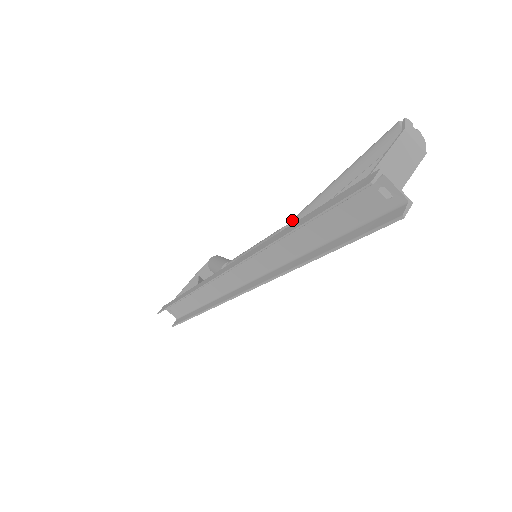
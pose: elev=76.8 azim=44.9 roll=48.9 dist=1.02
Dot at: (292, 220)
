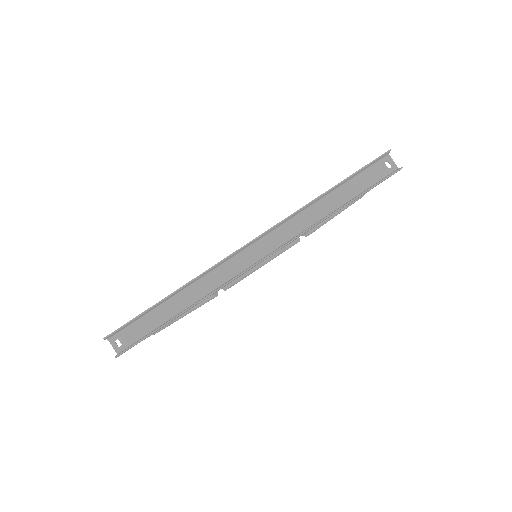
Dot at: occluded
